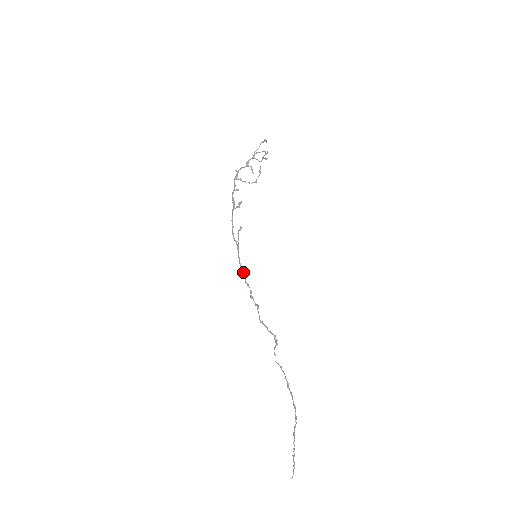
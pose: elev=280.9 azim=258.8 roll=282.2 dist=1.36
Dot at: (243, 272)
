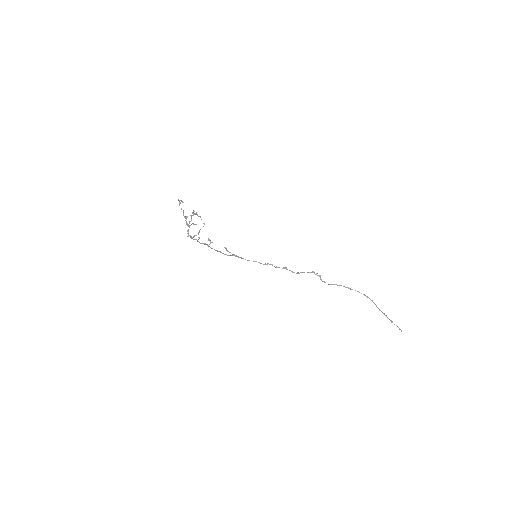
Dot at: occluded
